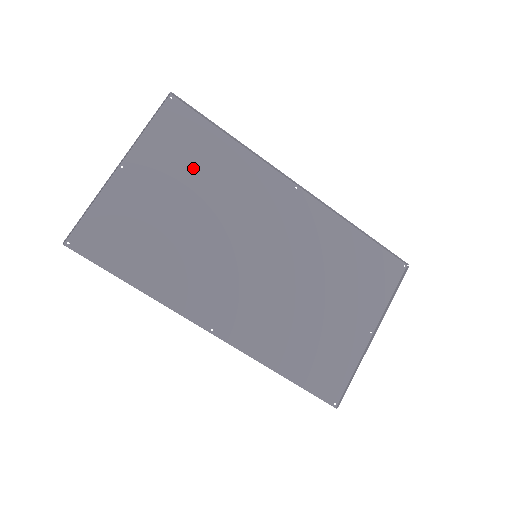
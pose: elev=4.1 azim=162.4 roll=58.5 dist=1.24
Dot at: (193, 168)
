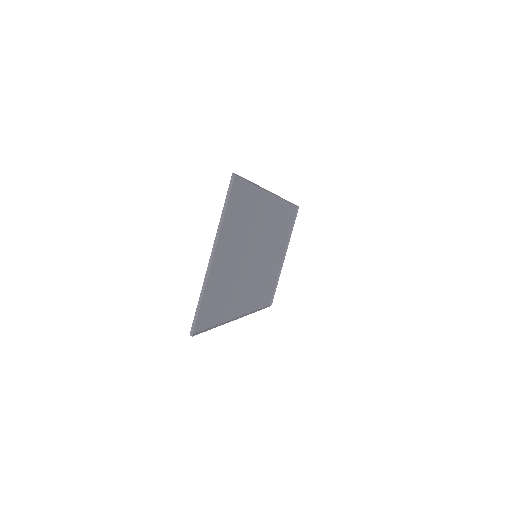
Dot at: (239, 224)
